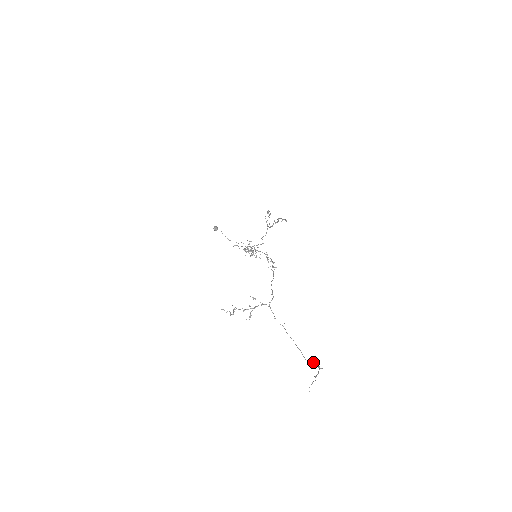
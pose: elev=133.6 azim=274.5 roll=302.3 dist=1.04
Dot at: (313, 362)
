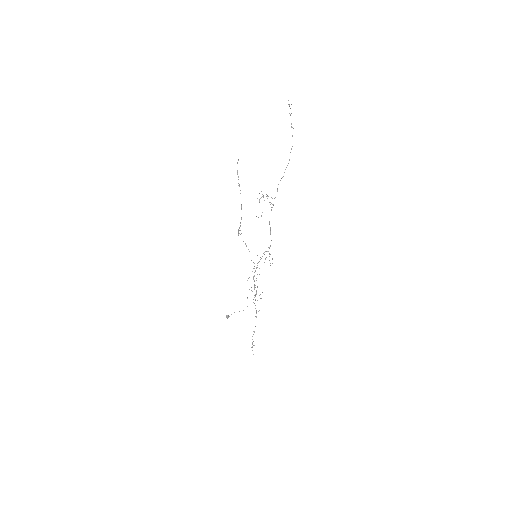
Dot at: (291, 127)
